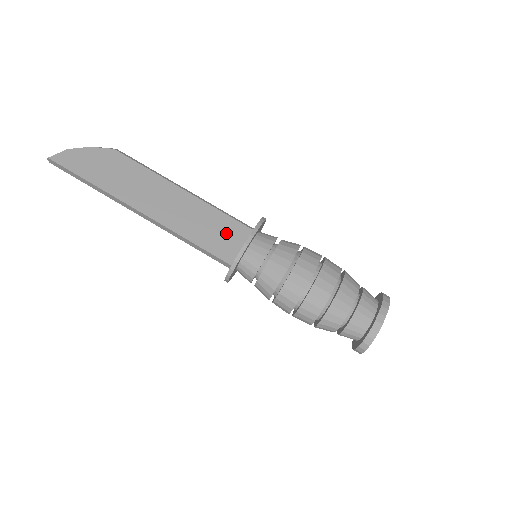
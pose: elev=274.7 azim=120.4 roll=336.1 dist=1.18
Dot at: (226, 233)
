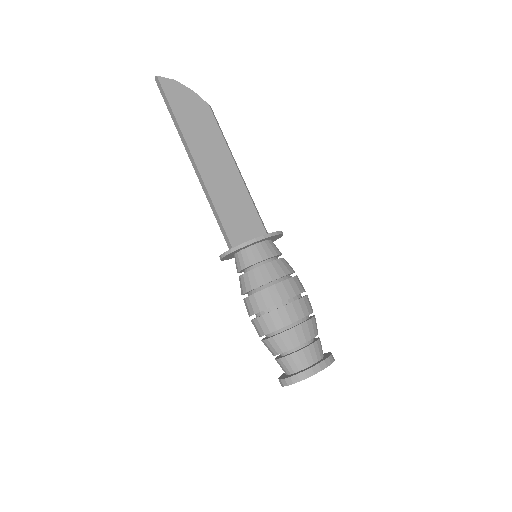
Dot at: (246, 223)
